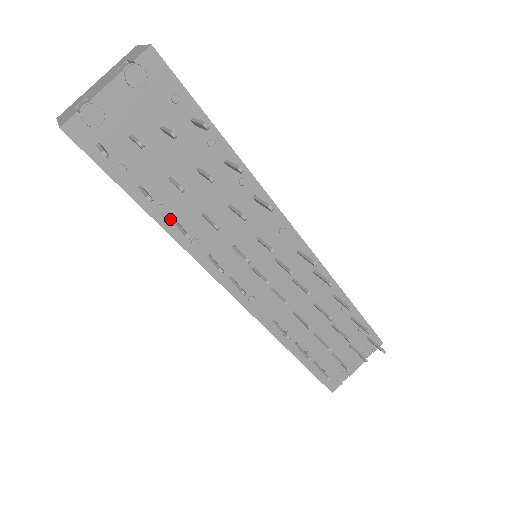
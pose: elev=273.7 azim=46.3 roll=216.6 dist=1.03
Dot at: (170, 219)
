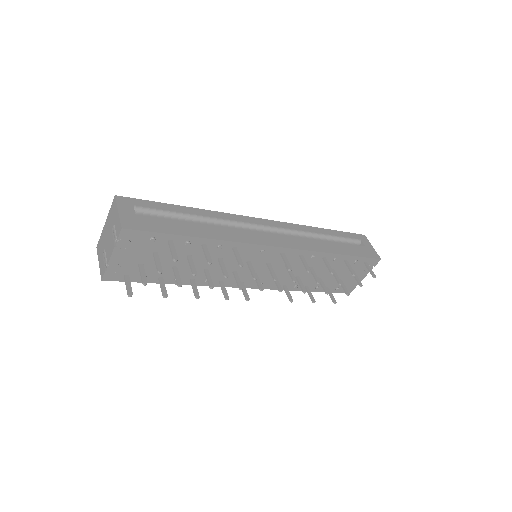
Dot at: (186, 280)
